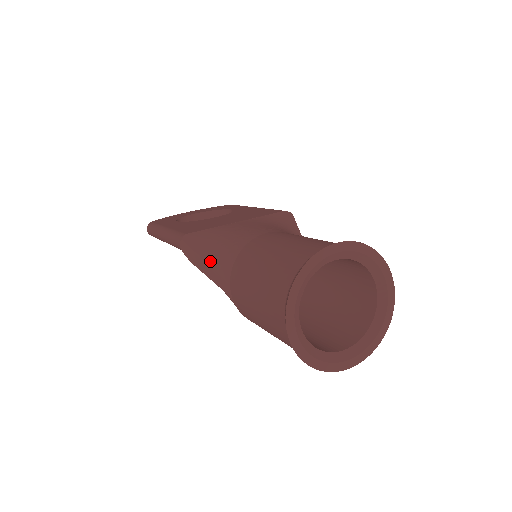
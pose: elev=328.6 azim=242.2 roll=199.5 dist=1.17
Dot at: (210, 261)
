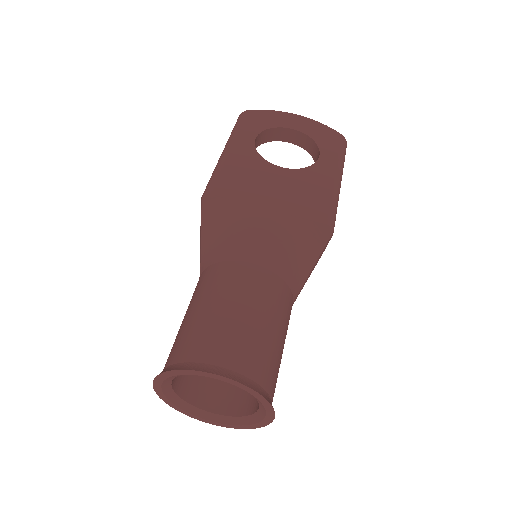
Dot at: (204, 241)
